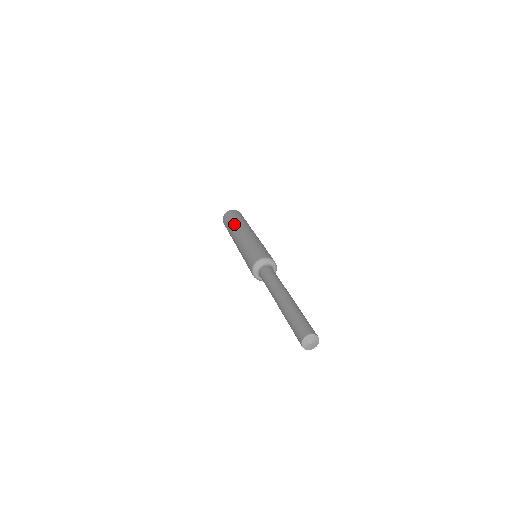
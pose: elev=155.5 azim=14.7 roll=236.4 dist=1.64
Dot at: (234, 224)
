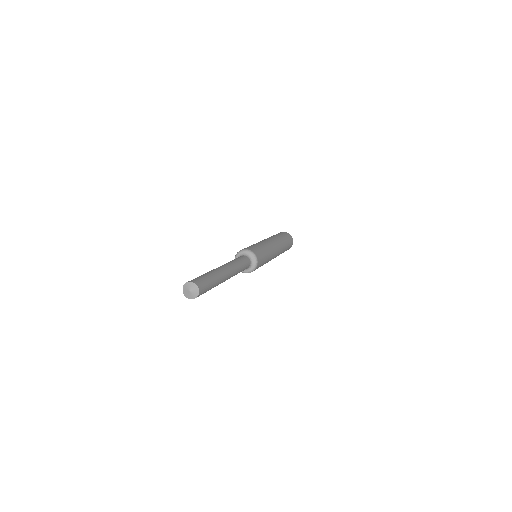
Dot at: occluded
